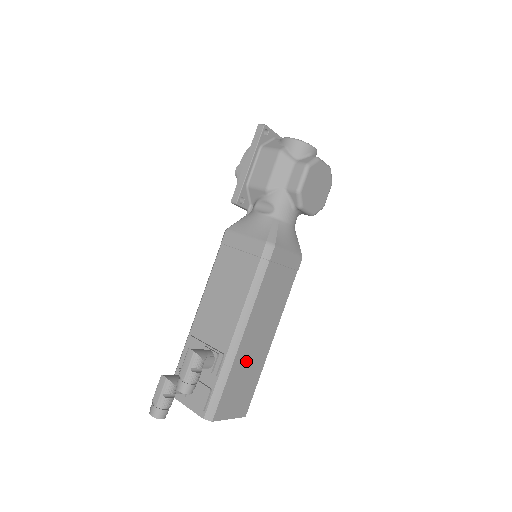
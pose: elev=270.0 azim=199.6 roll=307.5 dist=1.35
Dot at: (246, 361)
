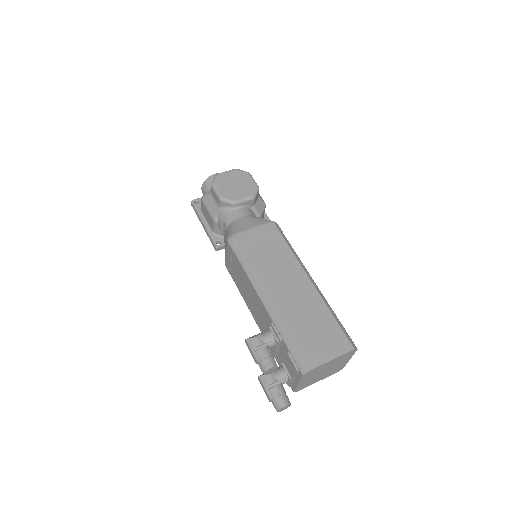
Dot at: (296, 311)
